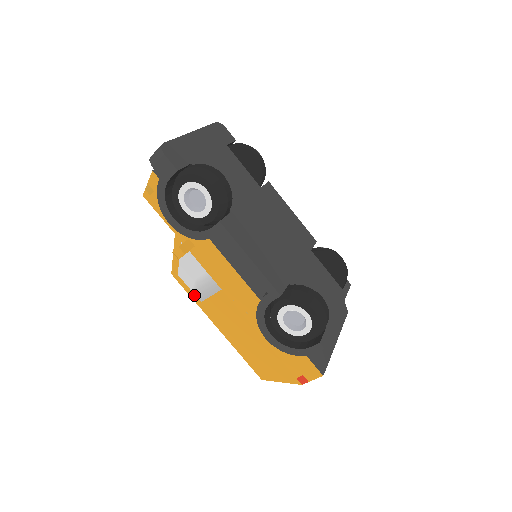
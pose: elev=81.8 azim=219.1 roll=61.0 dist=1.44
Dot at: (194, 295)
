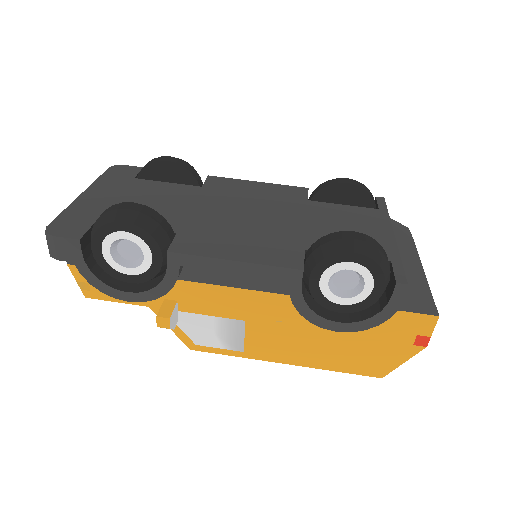
Dot at: (230, 351)
